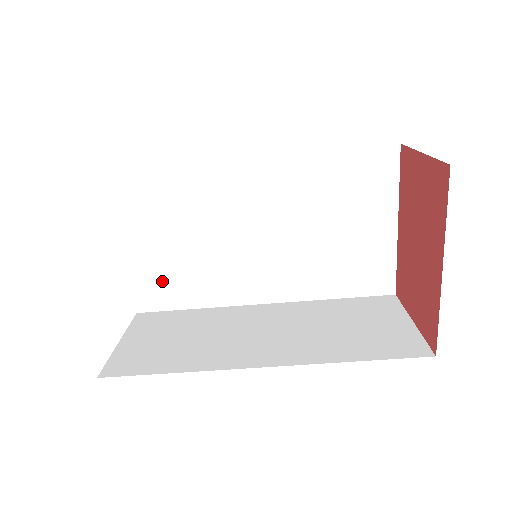
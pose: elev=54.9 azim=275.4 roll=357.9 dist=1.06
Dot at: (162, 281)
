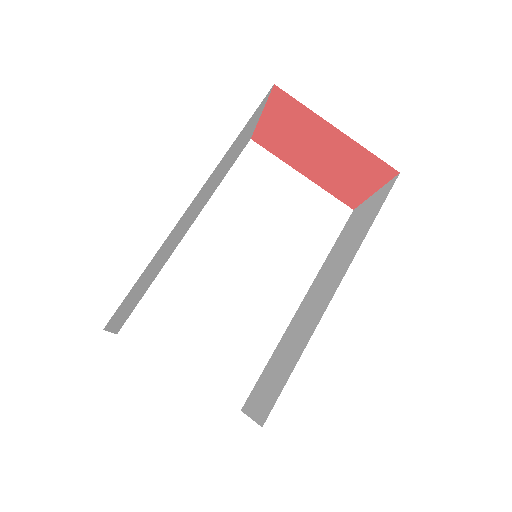
Dot at: (229, 365)
